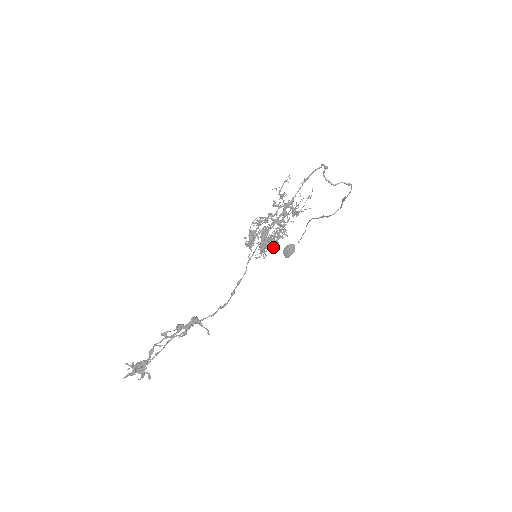
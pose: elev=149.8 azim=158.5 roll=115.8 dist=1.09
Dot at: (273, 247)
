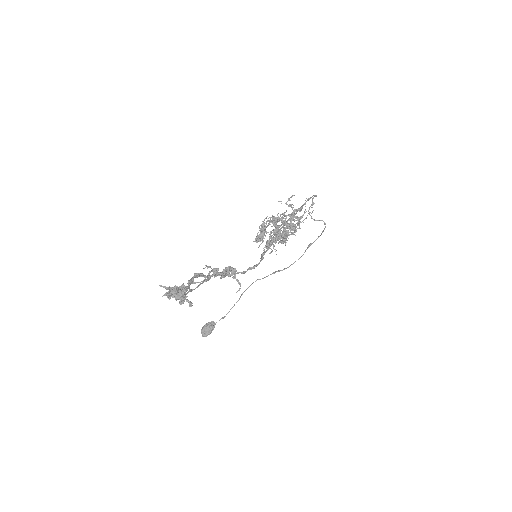
Dot at: (284, 241)
